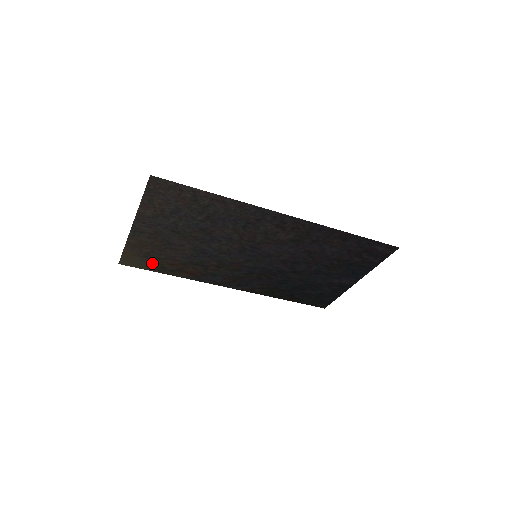
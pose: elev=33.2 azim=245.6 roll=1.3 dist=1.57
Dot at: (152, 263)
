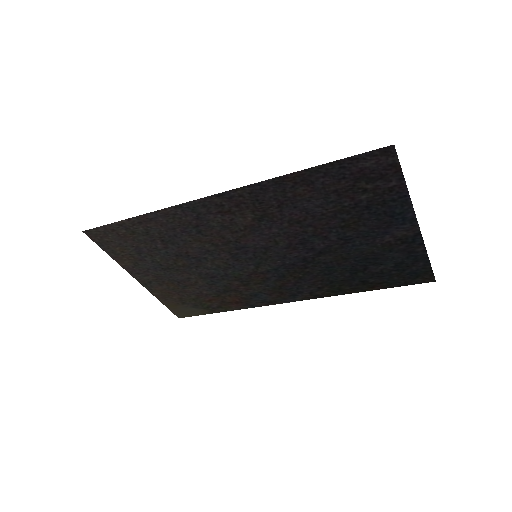
Dot at: (197, 306)
